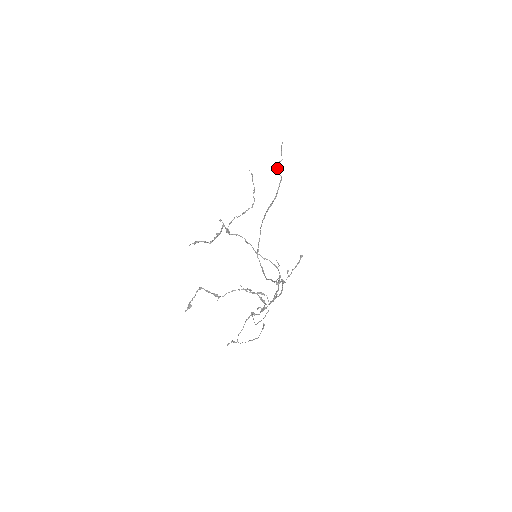
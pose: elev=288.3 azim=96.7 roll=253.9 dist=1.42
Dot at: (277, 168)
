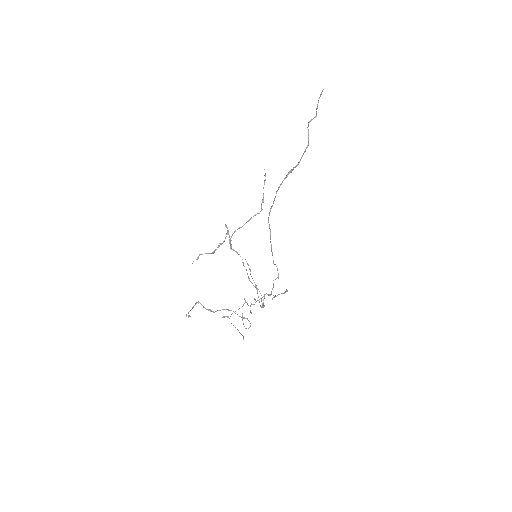
Dot at: (308, 126)
